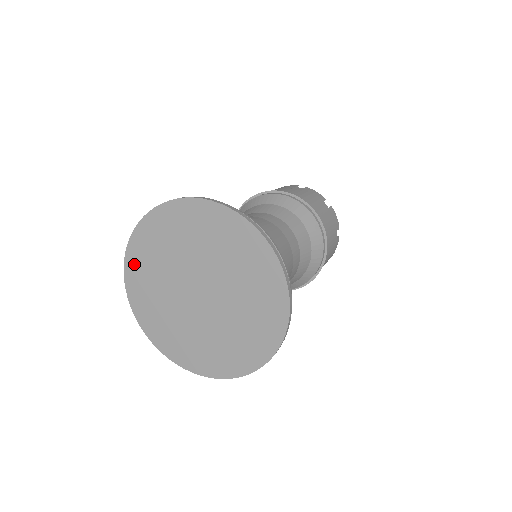
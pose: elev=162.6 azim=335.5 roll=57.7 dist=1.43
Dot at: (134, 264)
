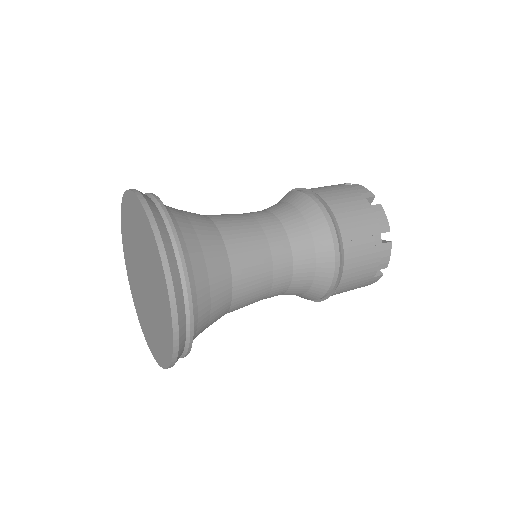
Dot at: (126, 254)
